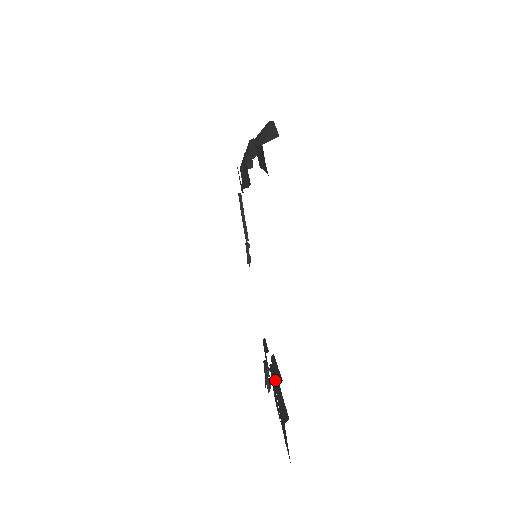
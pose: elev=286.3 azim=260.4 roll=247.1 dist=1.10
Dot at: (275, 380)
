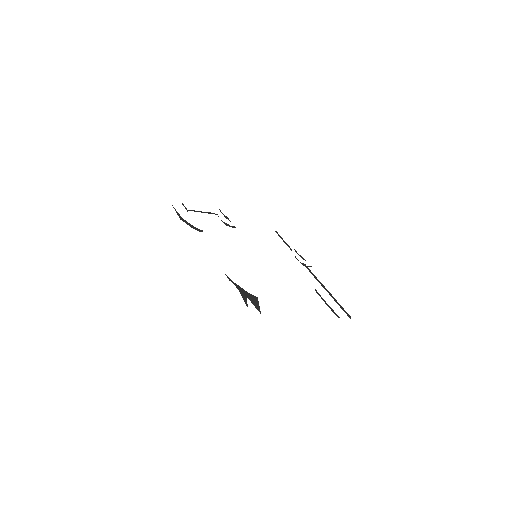
Dot at: occluded
